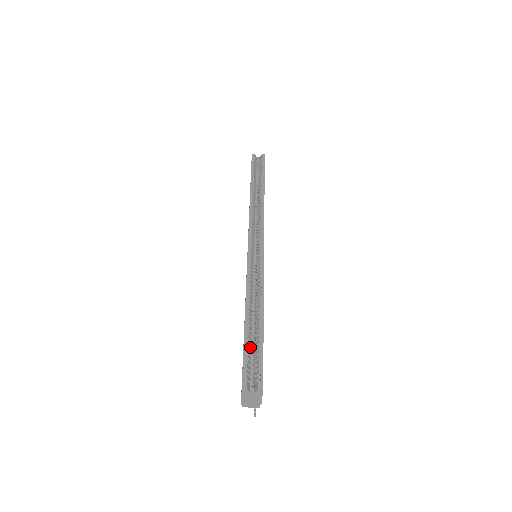
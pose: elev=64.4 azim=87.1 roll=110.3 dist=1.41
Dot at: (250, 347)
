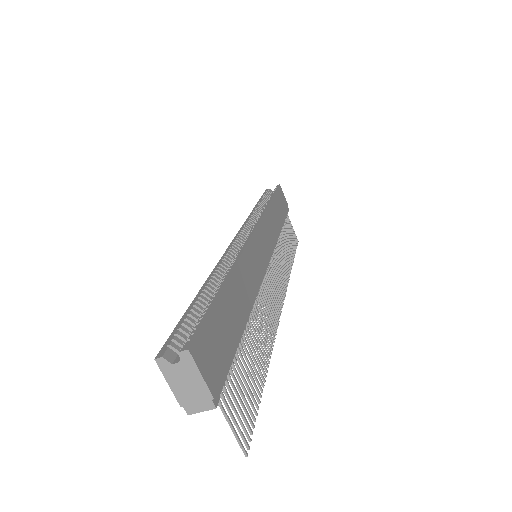
Dot at: (196, 316)
